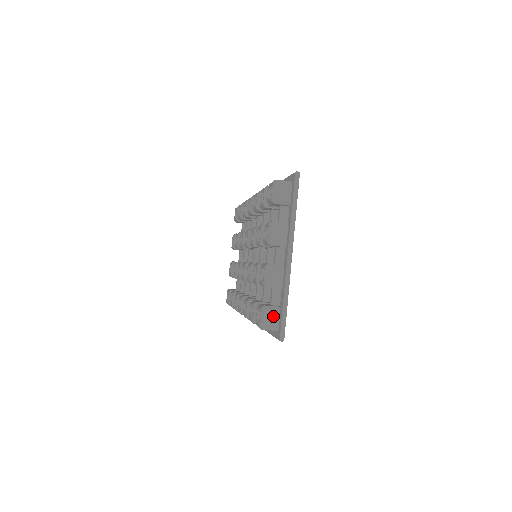
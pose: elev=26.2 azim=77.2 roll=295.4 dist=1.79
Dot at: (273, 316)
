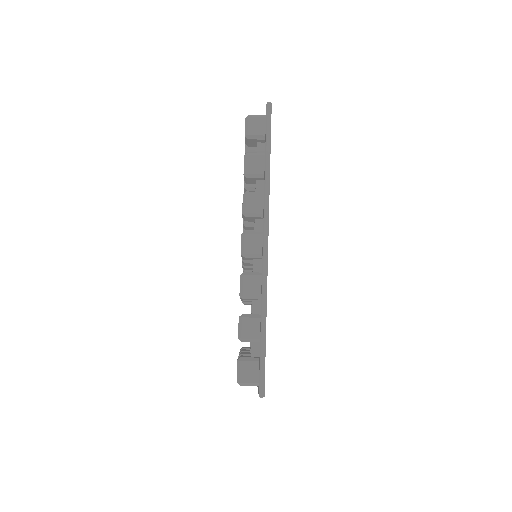
Dot at: occluded
